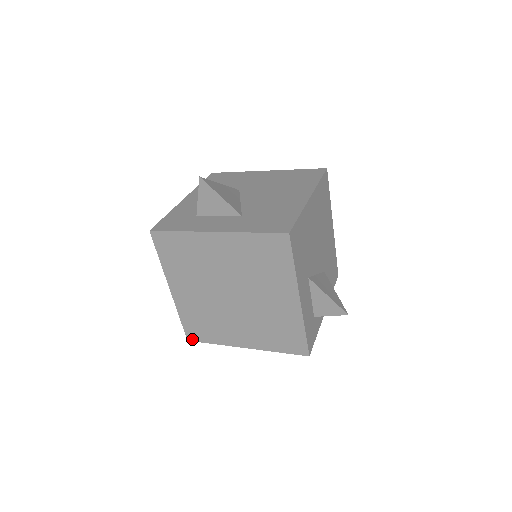
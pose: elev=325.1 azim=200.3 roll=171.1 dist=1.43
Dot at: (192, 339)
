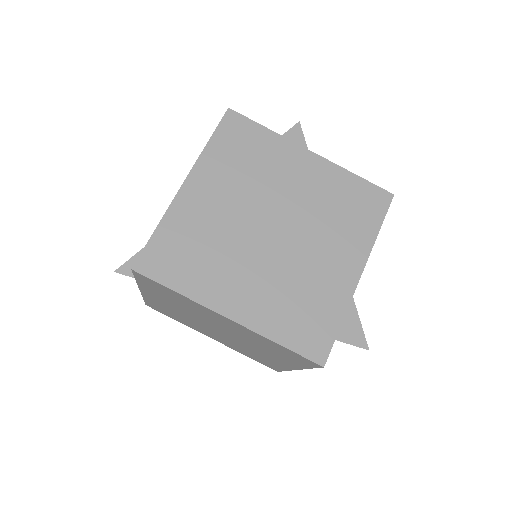
Dot at: (143, 270)
